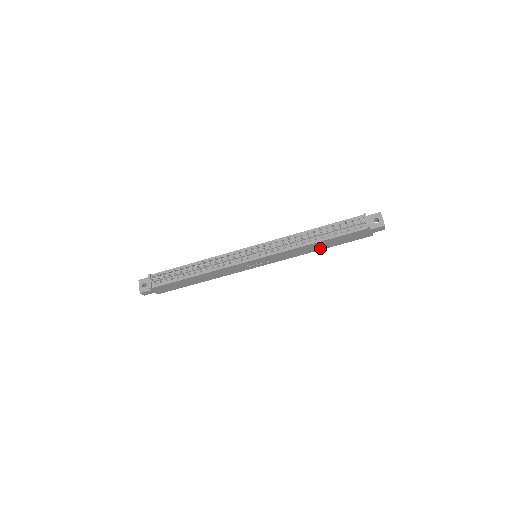
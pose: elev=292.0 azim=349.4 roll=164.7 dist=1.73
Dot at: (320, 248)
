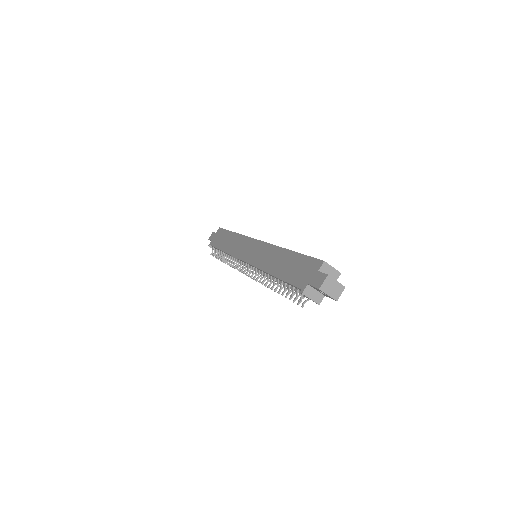
Dot at: occluded
